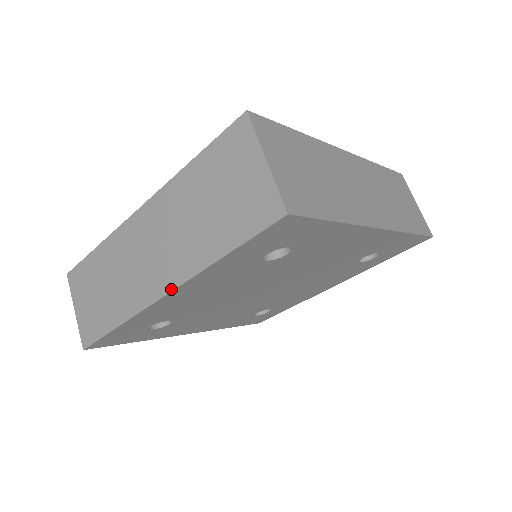
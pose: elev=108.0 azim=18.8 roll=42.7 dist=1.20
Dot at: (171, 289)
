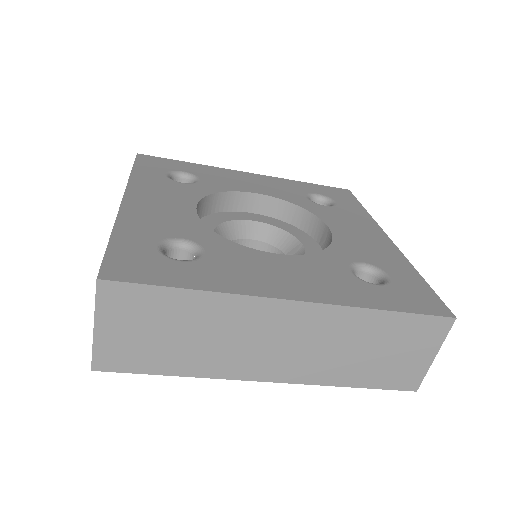
Dot at: occluded
